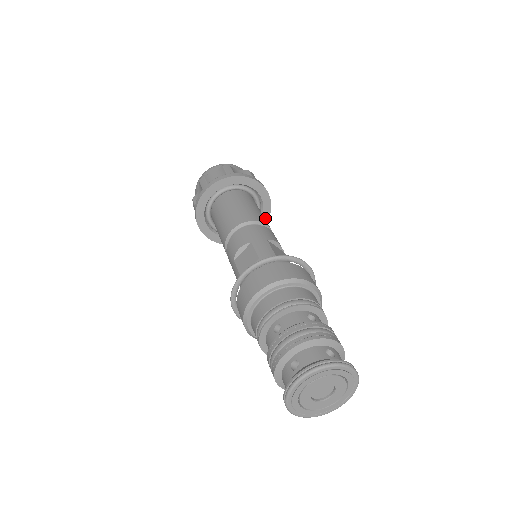
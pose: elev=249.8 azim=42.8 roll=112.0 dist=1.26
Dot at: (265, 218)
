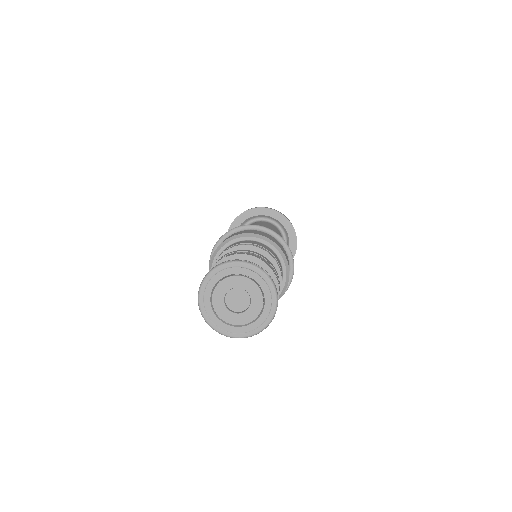
Dot at: occluded
